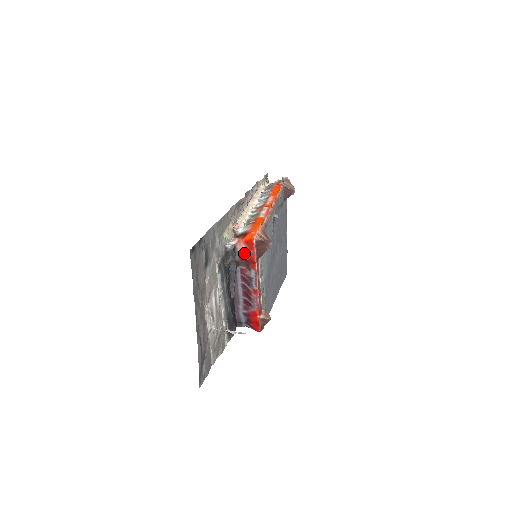
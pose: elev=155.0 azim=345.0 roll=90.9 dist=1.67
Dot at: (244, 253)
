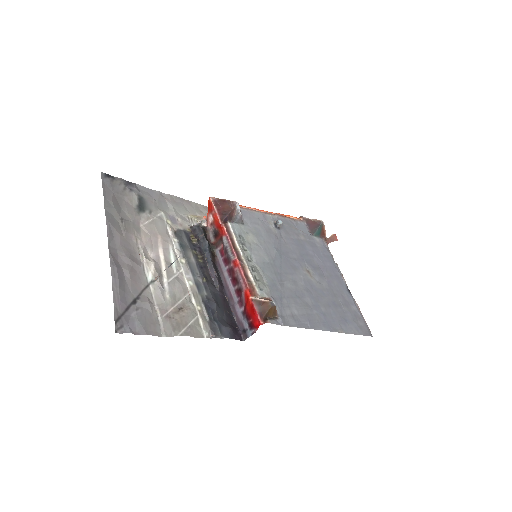
Dot at: (213, 226)
